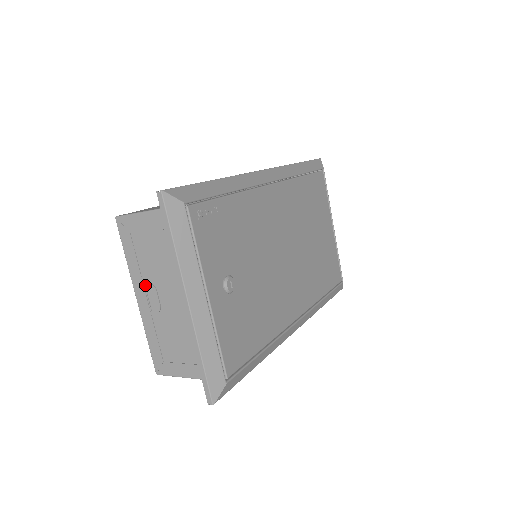
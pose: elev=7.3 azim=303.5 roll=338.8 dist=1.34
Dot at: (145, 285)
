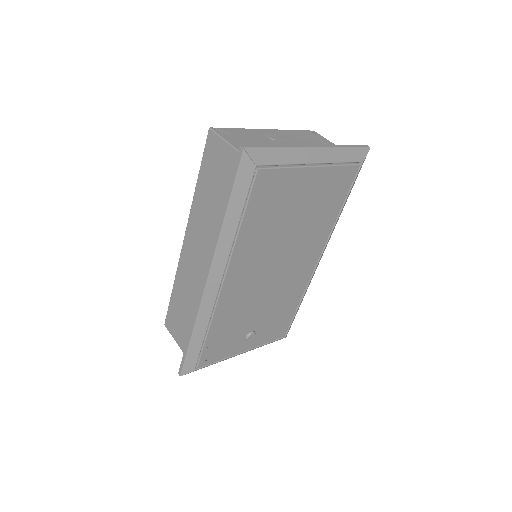
Dot at: occluded
